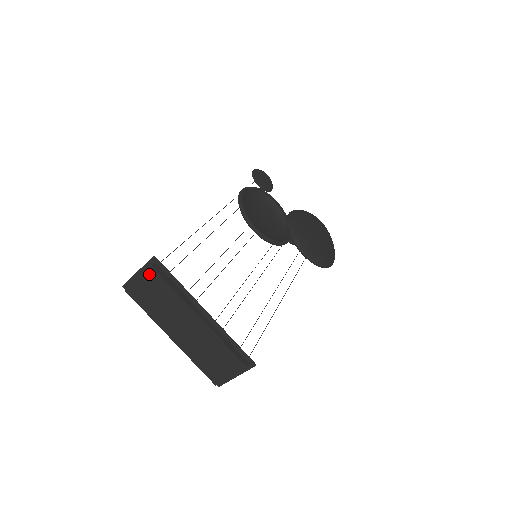
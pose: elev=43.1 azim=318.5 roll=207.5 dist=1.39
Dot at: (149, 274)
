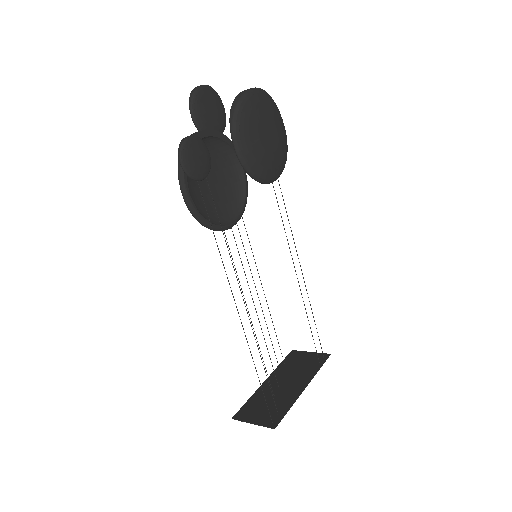
Dot at: occluded
